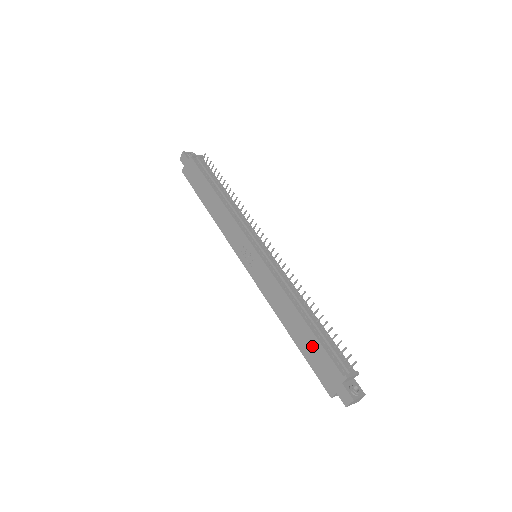
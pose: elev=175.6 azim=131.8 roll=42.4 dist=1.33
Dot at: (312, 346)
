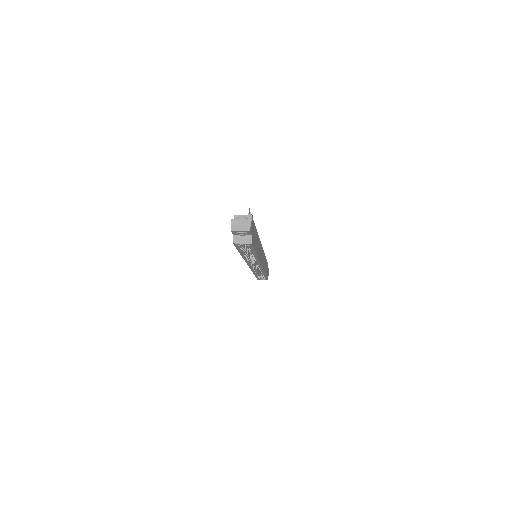
Dot at: occluded
